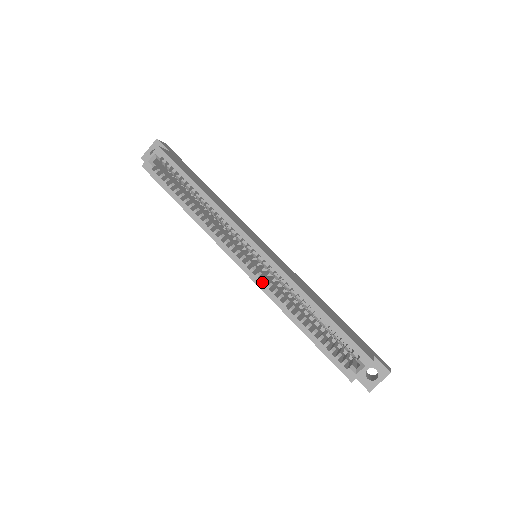
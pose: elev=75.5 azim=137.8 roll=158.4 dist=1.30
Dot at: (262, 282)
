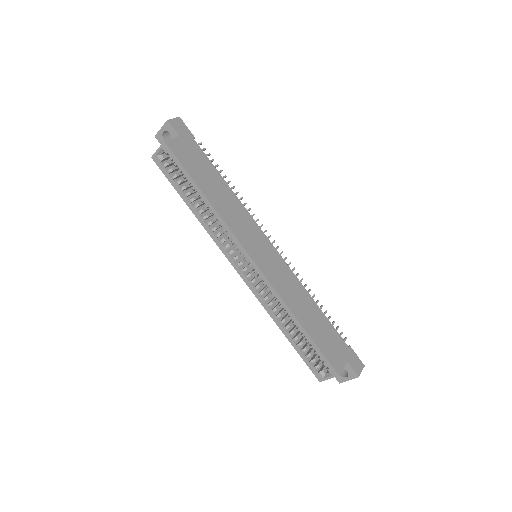
Dot at: (255, 289)
